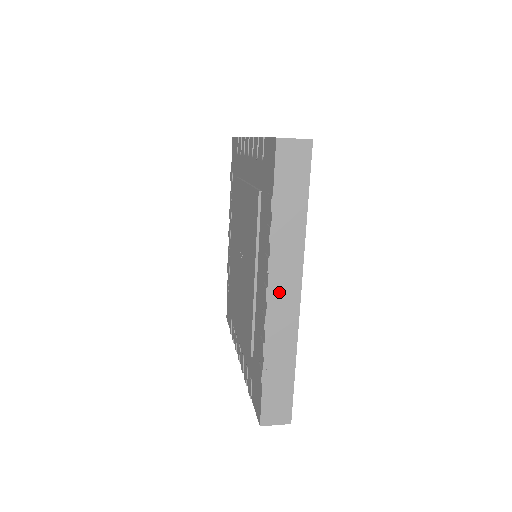
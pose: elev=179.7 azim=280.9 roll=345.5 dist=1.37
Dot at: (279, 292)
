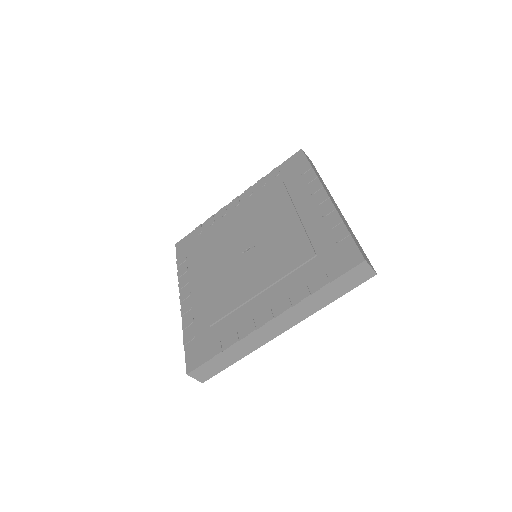
Dot at: (331, 199)
